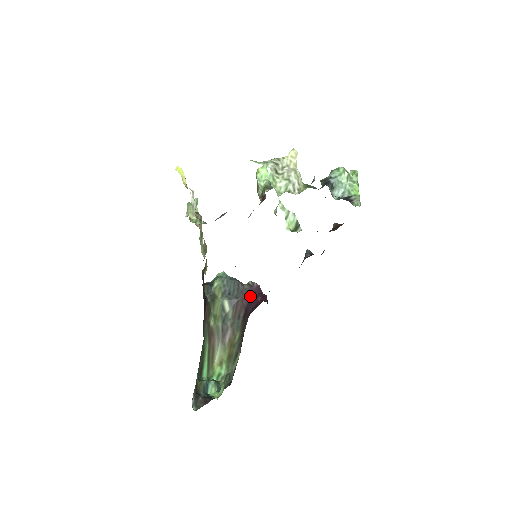
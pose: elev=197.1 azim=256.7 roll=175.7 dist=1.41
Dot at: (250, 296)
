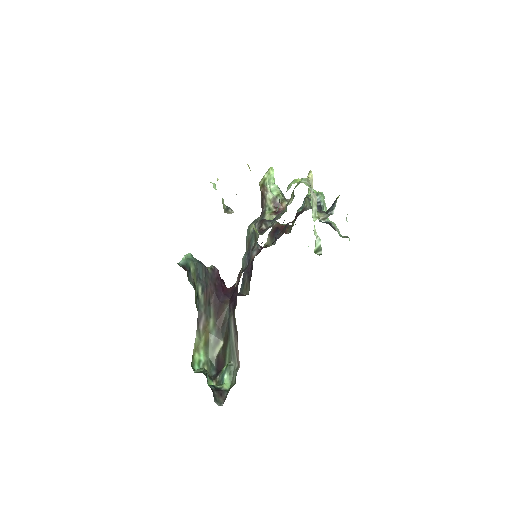
Dot at: (215, 282)
